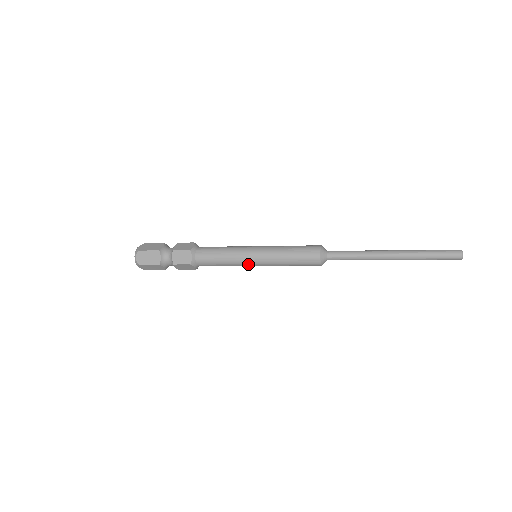
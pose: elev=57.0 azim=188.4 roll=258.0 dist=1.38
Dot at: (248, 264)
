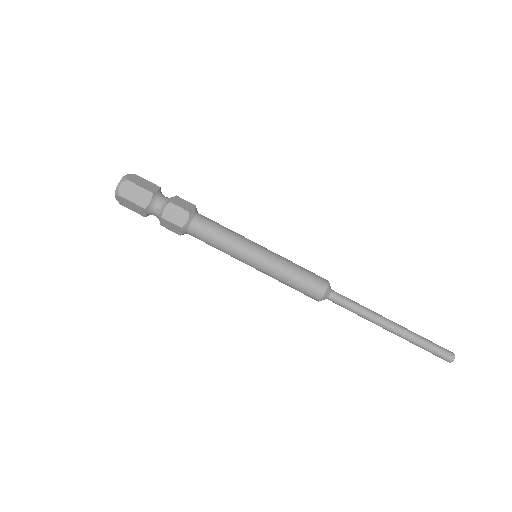
Dot at: (245, 260)
